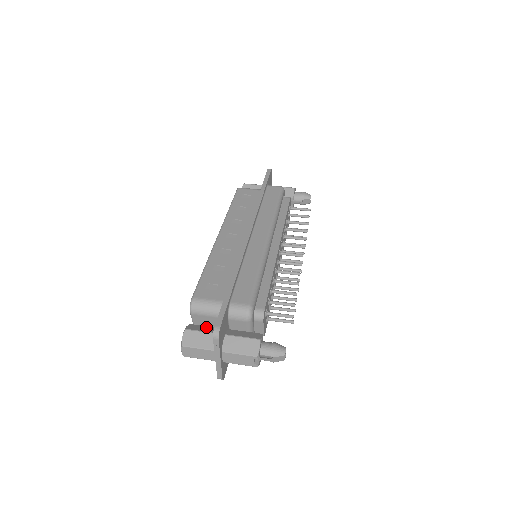
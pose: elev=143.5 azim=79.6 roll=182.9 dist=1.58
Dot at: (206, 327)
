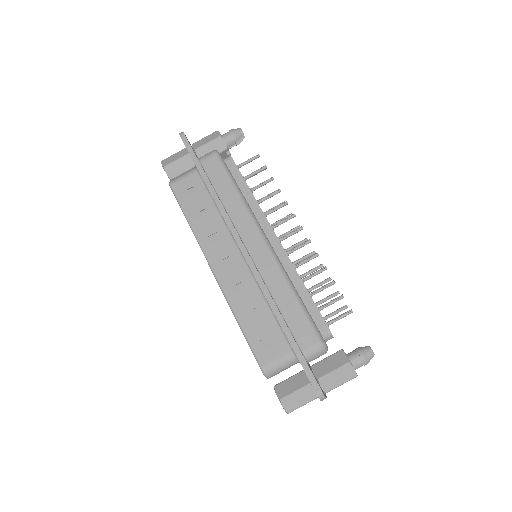
Dot at: (292, 380)
